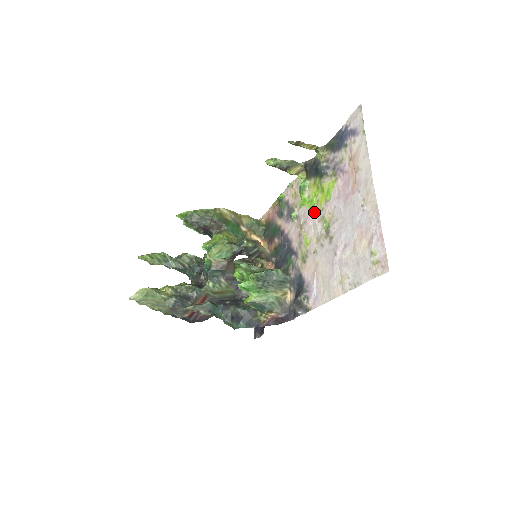
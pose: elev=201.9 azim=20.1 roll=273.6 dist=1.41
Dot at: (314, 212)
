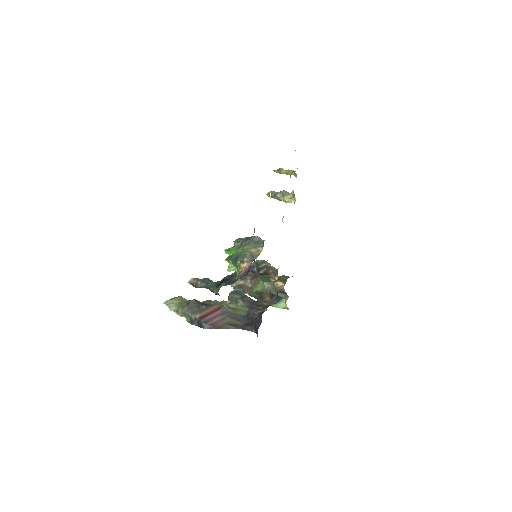
Dot at: occluded
